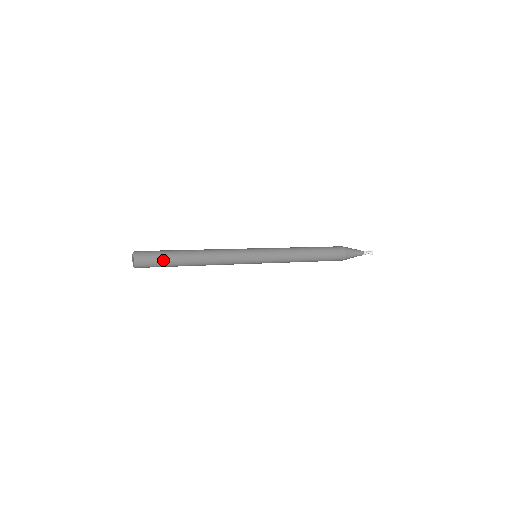
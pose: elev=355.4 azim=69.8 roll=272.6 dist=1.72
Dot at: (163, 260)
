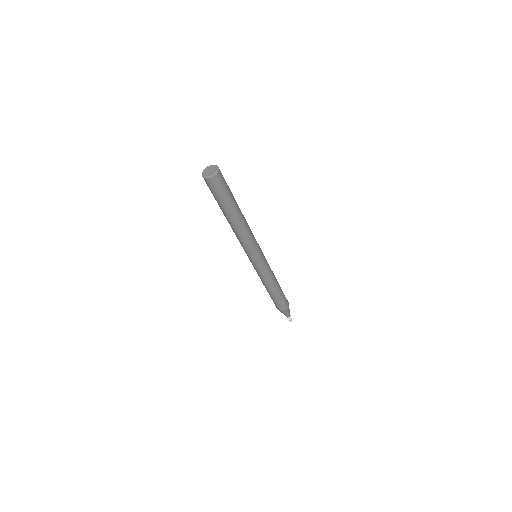
Dot at: (226, 196)
